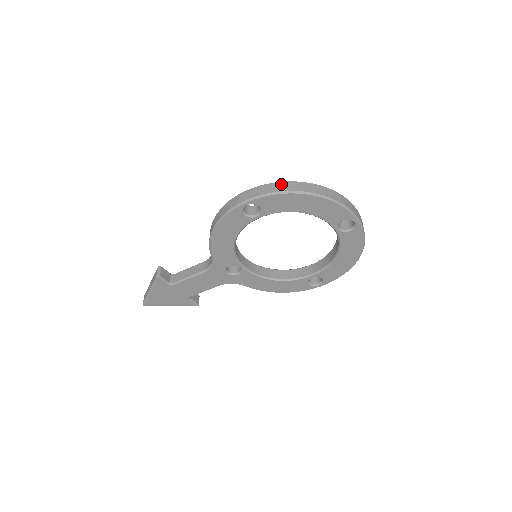
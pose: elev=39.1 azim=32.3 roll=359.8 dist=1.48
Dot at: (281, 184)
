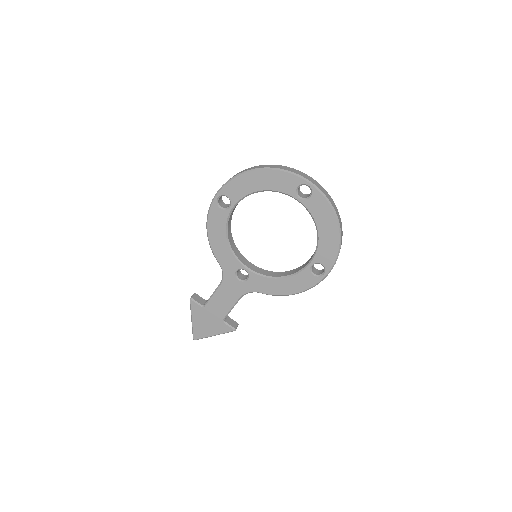
Dot at: (238, 173)
